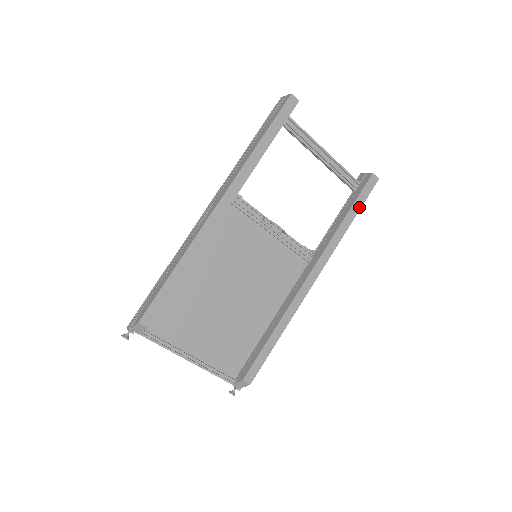
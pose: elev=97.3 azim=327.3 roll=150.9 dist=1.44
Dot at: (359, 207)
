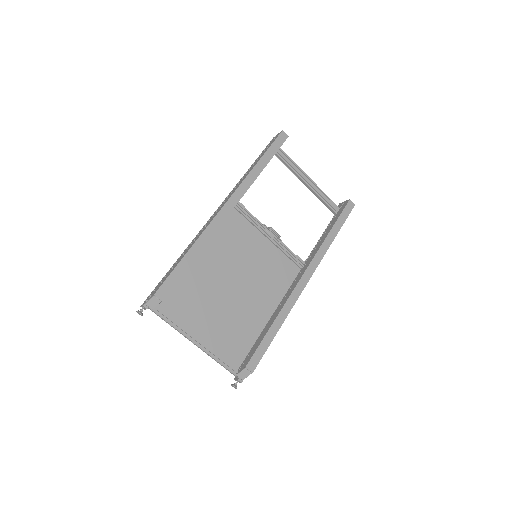
Dot at: (341, 225)
